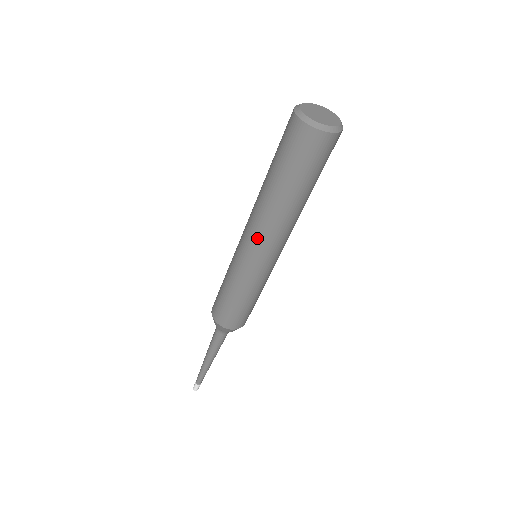
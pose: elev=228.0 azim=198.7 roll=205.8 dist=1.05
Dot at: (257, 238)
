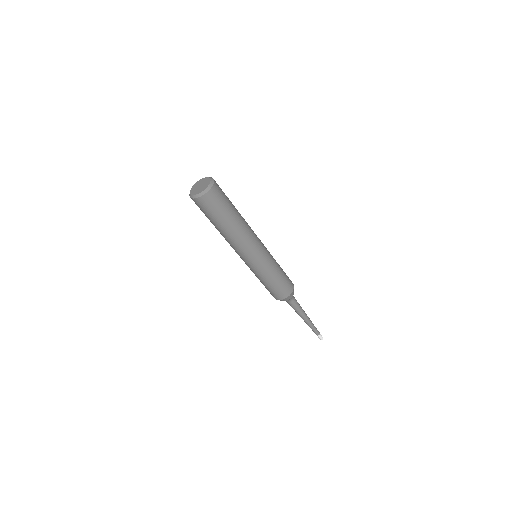
Dot at: (244, 251)
